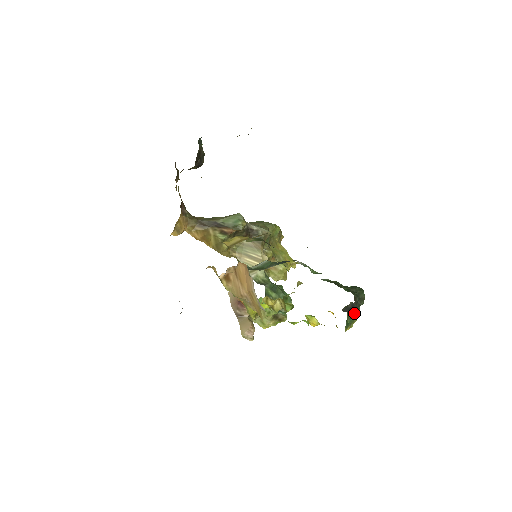
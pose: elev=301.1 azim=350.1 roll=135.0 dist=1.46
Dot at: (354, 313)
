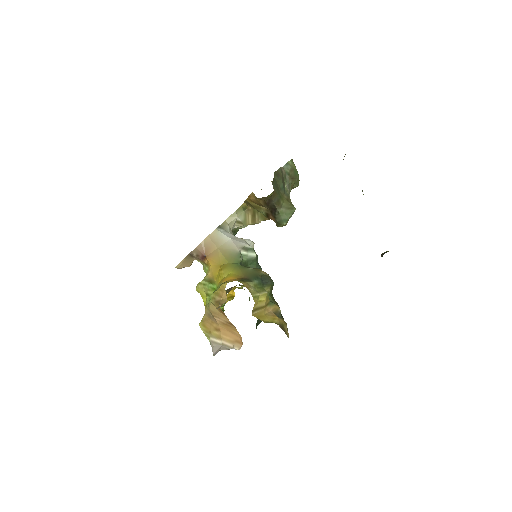
Dot at: occluded
